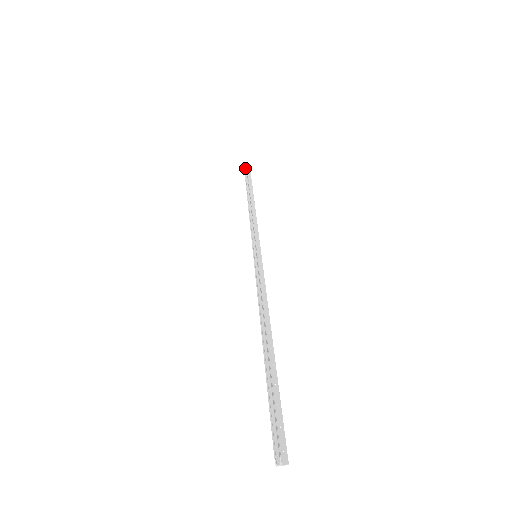
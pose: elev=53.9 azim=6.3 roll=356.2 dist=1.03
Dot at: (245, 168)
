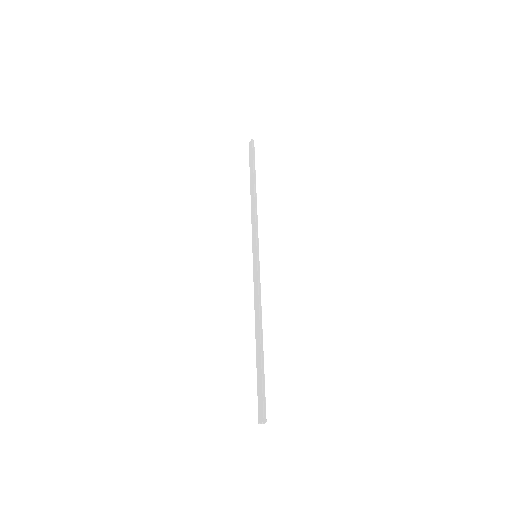
Dot at: (250, 142)
